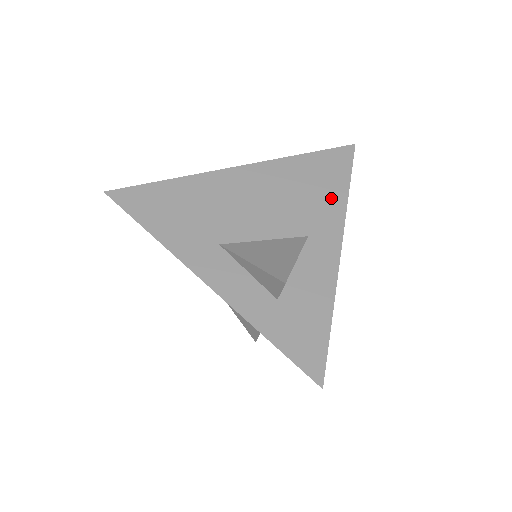
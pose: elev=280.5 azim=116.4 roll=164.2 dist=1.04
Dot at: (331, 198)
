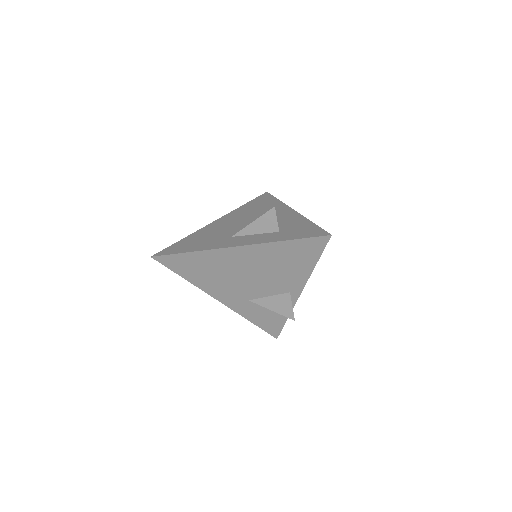
Dot at: (272, 205)
